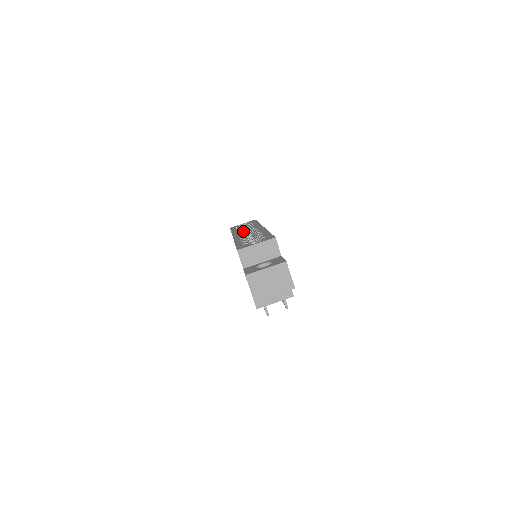
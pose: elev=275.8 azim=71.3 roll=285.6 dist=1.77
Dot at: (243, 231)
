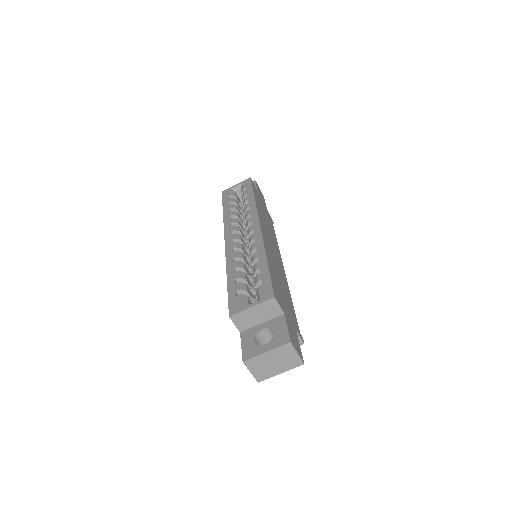
Dot at: (237, 213)
